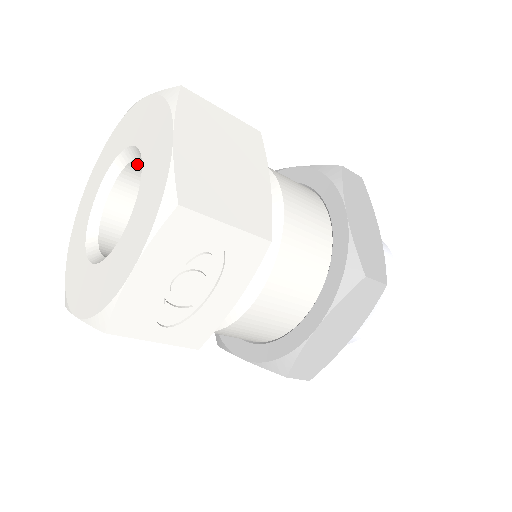
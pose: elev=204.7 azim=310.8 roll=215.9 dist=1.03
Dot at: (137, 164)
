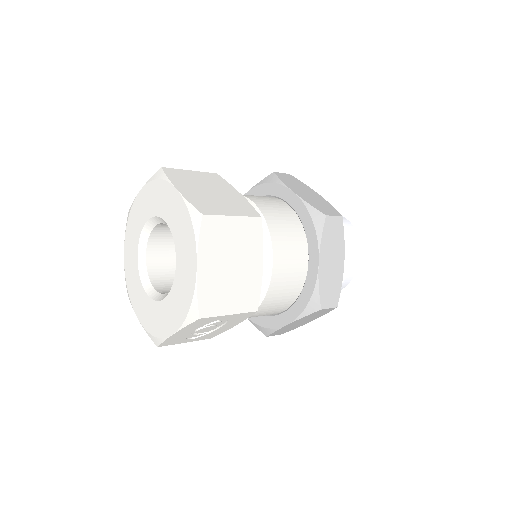
Dot at: occluded
